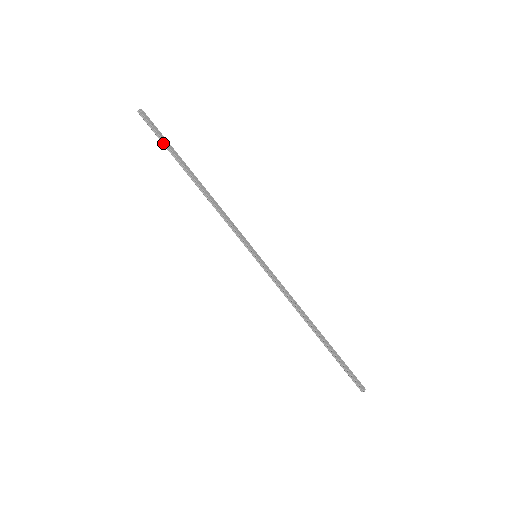
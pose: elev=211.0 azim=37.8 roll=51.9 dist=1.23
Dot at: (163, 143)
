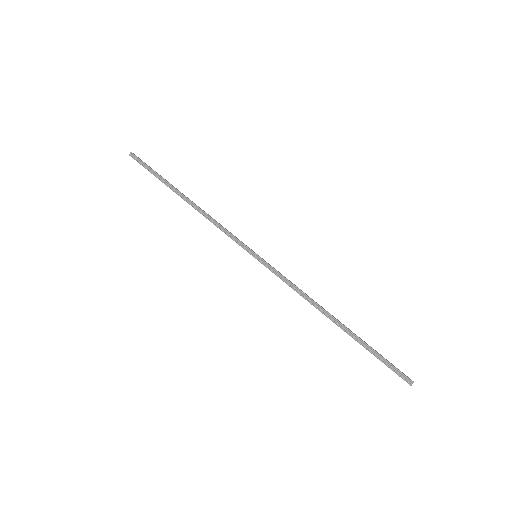
Dot at: (154, 174)
